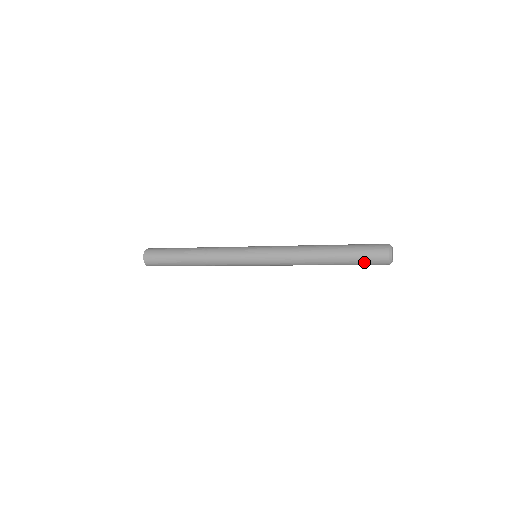
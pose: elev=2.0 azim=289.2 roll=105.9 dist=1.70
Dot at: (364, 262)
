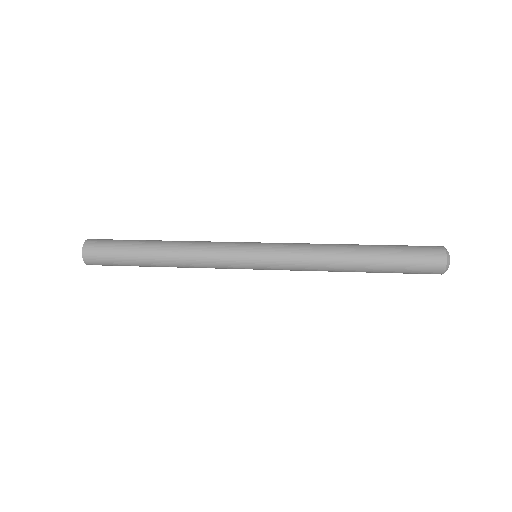
Dot at: (409, 273)
